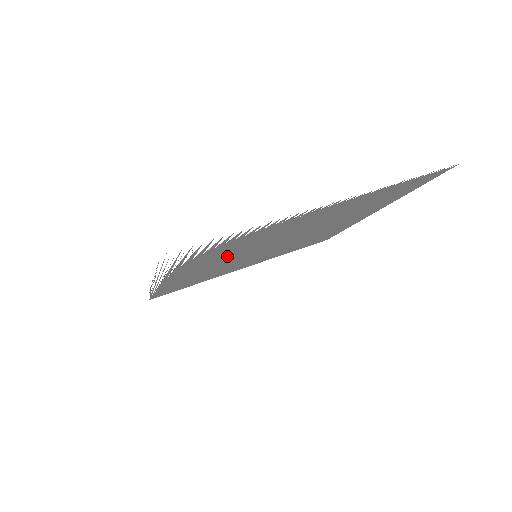
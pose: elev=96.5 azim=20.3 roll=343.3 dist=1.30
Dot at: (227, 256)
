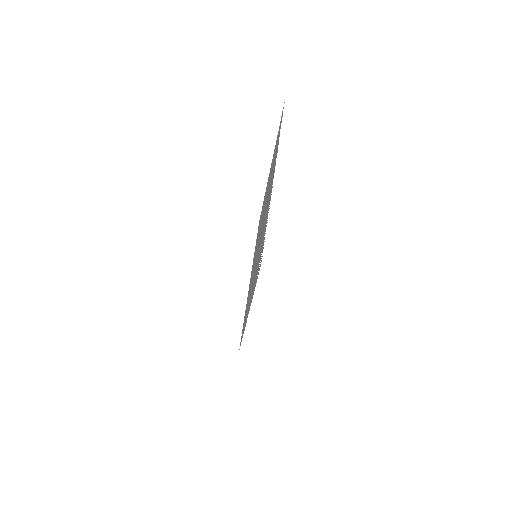
Dot at: (257, 259)
